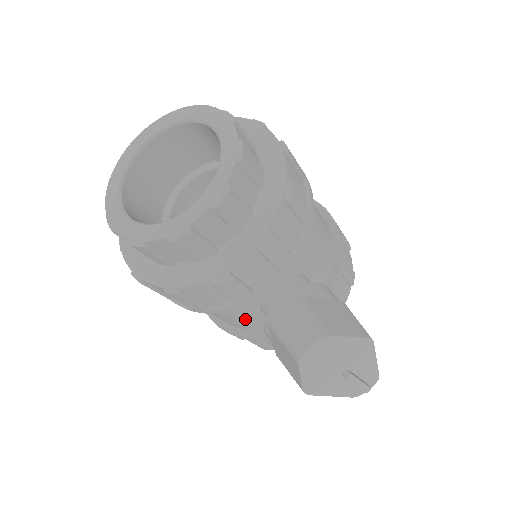
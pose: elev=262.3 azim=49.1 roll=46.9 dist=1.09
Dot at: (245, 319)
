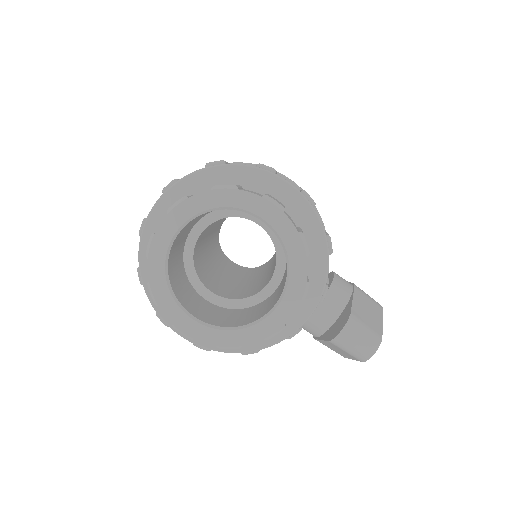
Dot at: occluded
